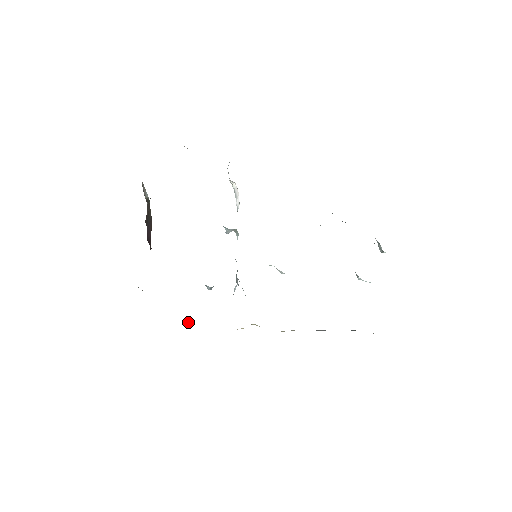
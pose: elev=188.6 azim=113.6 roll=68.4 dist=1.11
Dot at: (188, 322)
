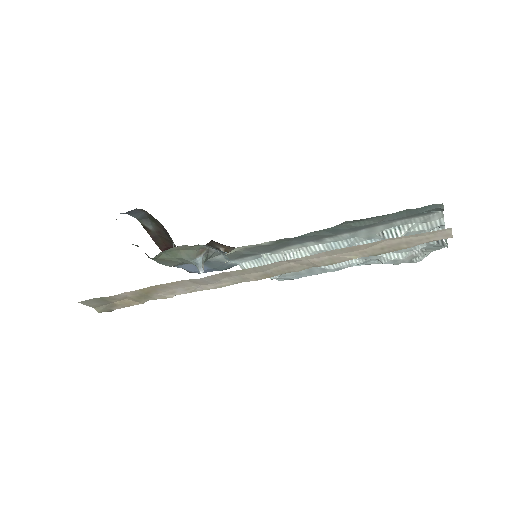
Dot at: occluded
